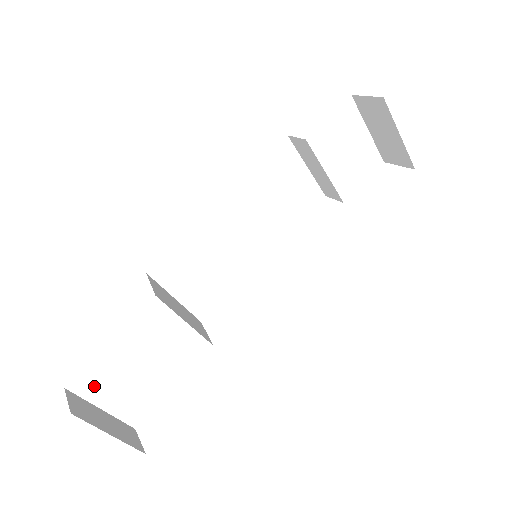
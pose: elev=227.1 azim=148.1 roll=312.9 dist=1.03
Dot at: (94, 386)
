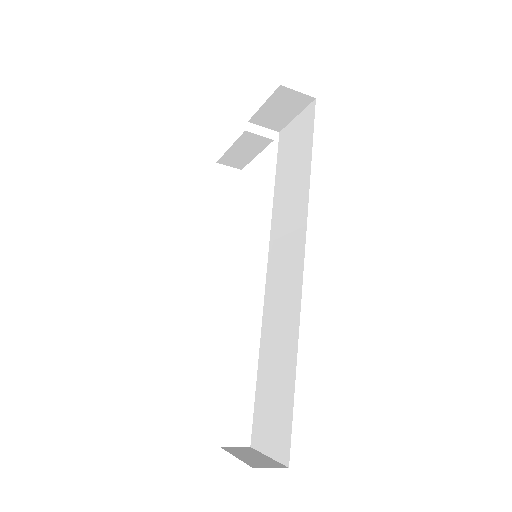
Dot at: occluded
